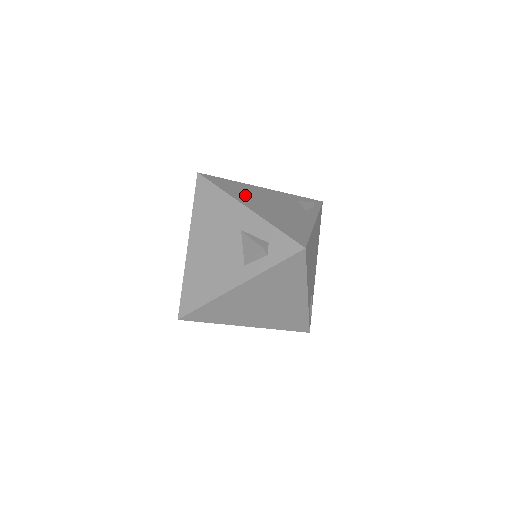
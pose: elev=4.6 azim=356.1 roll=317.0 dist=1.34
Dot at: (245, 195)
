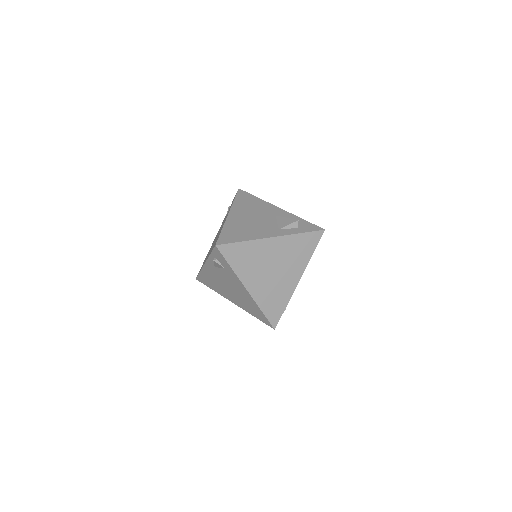
Dot at: occluded
